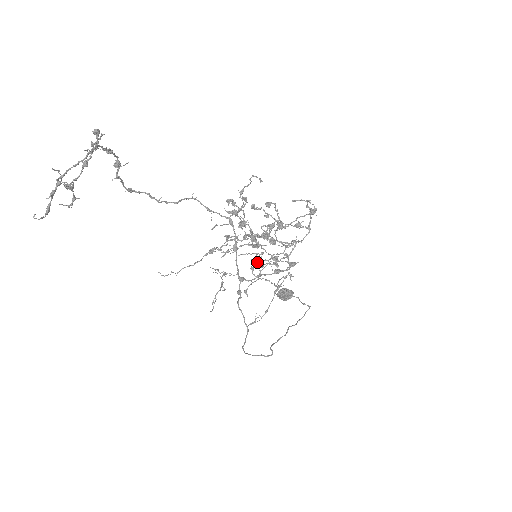
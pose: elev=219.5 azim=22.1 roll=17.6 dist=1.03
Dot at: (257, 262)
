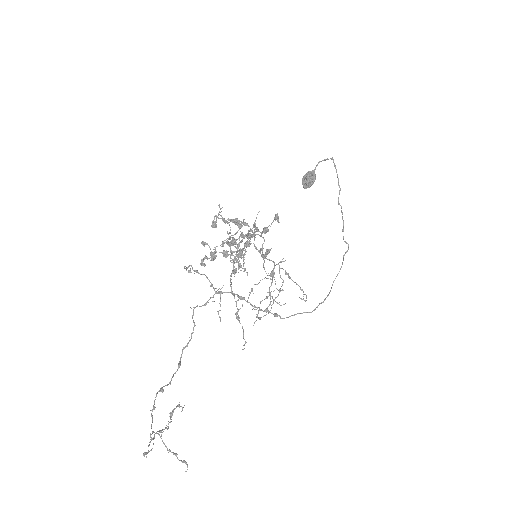
Dot at: (262, 253)
